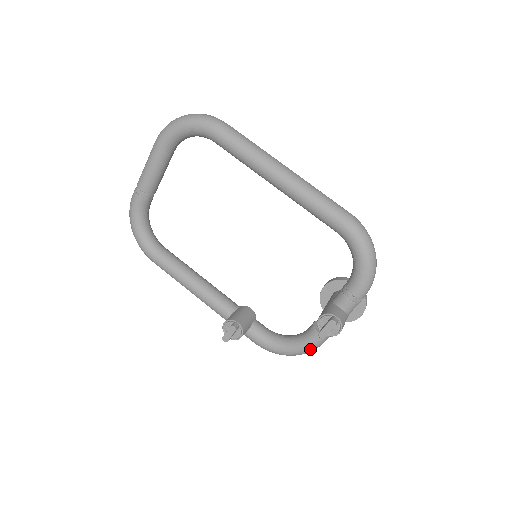
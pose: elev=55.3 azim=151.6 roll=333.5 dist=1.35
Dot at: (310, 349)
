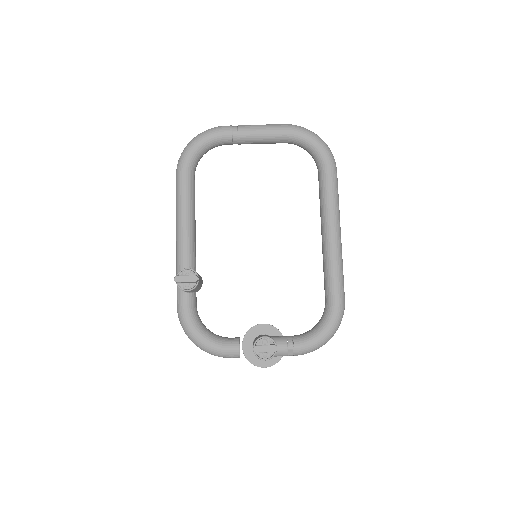
Dot at: (217, 352)
